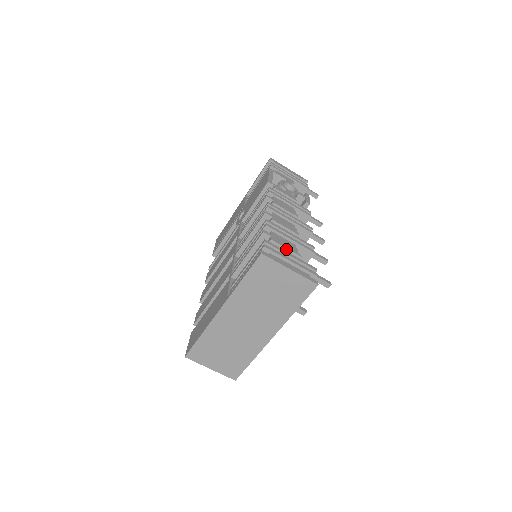
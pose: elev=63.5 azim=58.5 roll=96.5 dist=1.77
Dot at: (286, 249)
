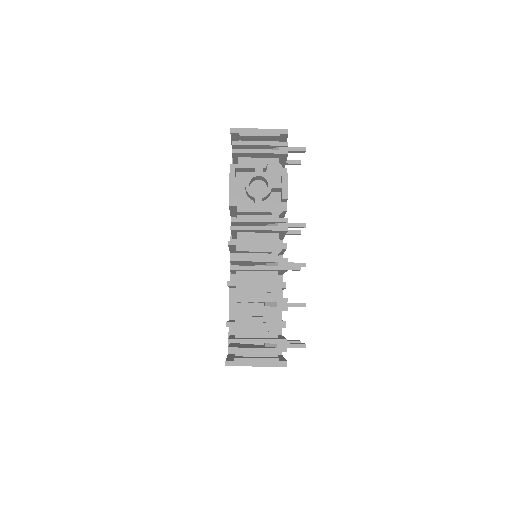
Dot at: occluded
